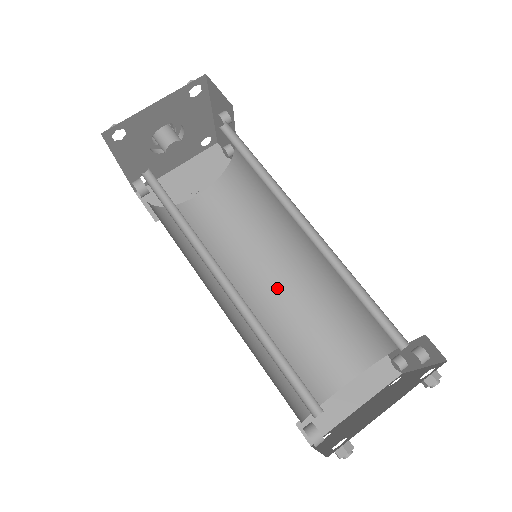
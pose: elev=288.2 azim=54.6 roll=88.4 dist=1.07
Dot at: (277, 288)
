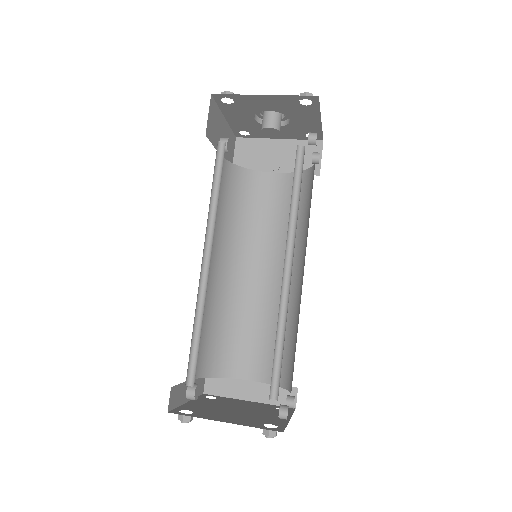
Dot at: (268, 284)
